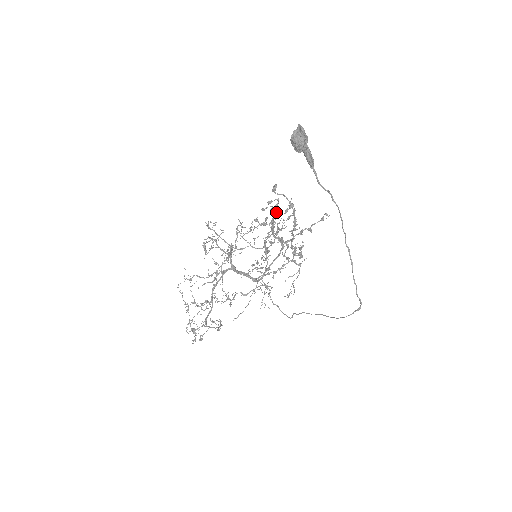
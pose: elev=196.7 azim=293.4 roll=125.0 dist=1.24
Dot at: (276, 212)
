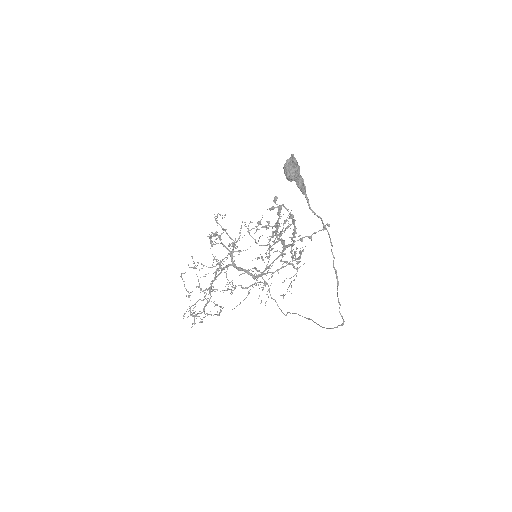
Dot at: (279, 217)
